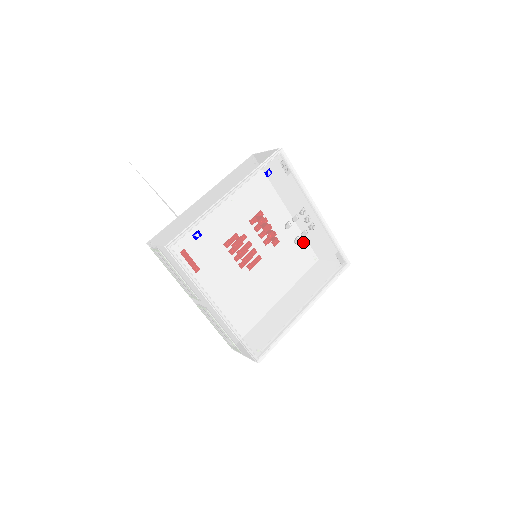
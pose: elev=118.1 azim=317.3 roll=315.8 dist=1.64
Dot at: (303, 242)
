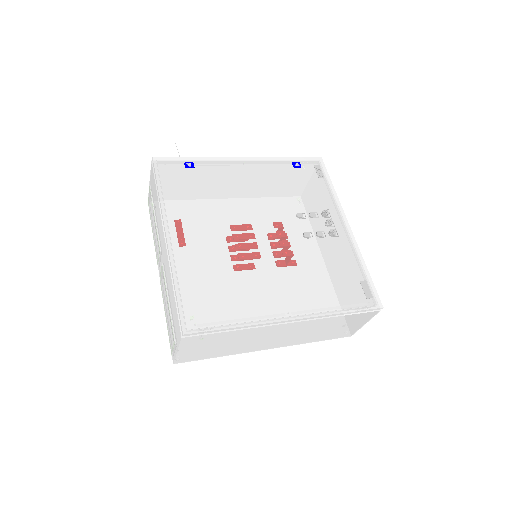
Dot at: (316, 242)
